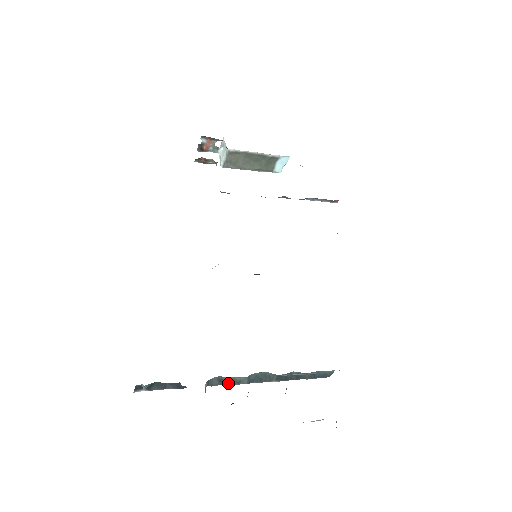
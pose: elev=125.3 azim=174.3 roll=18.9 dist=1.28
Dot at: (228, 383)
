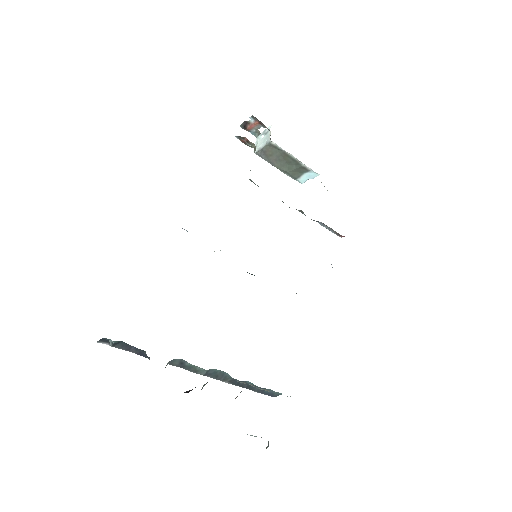
Dot at: (187, 368)
